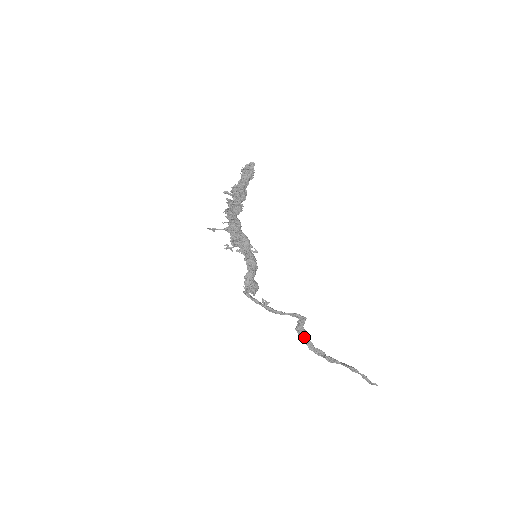
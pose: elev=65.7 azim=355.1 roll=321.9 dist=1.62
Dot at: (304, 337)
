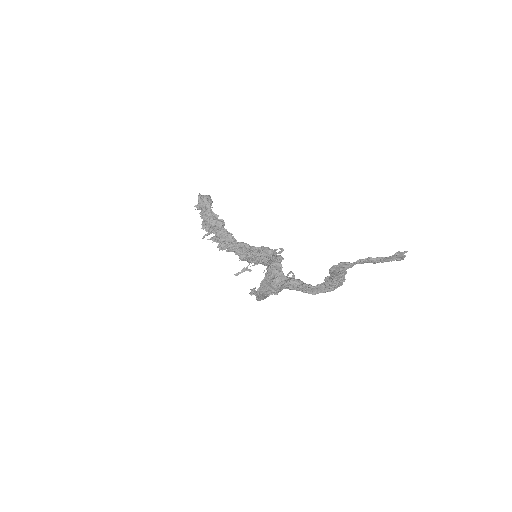
Dot at: (295, 287)
